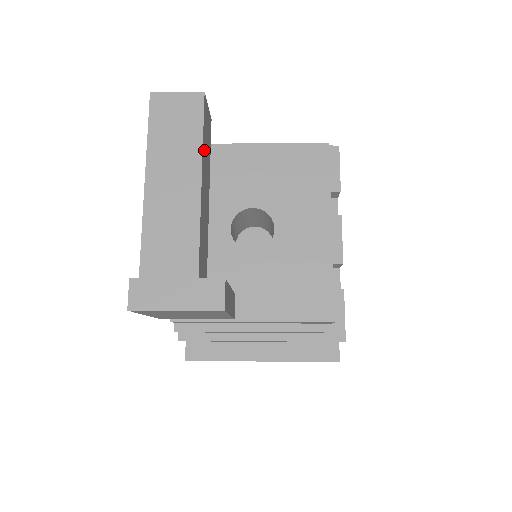
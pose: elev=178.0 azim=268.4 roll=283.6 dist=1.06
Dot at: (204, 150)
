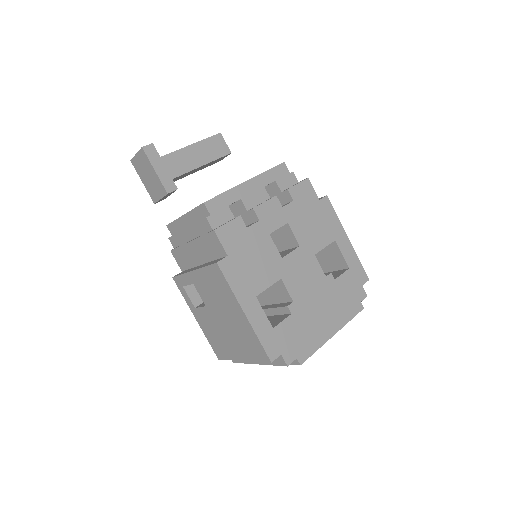
Dot at: (205, 144)
